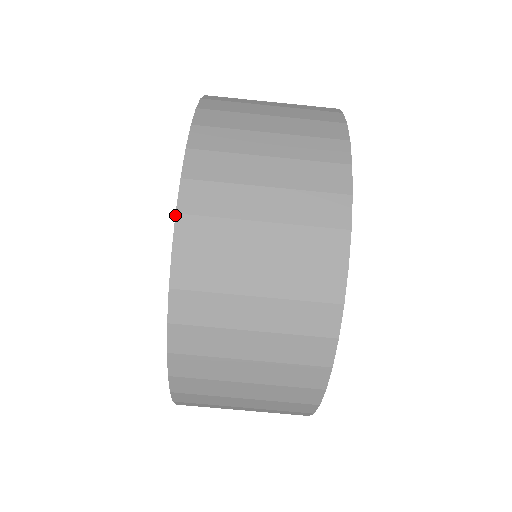
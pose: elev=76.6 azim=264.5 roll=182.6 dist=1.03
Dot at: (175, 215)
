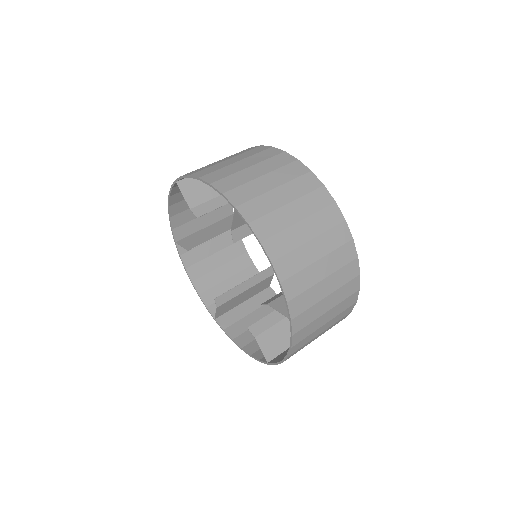
Dot at: (210, 184)
